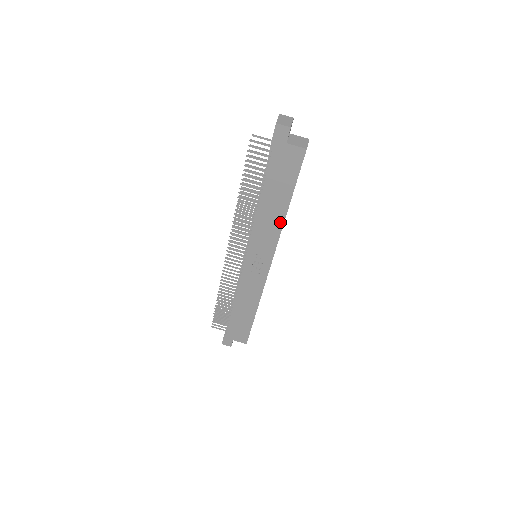
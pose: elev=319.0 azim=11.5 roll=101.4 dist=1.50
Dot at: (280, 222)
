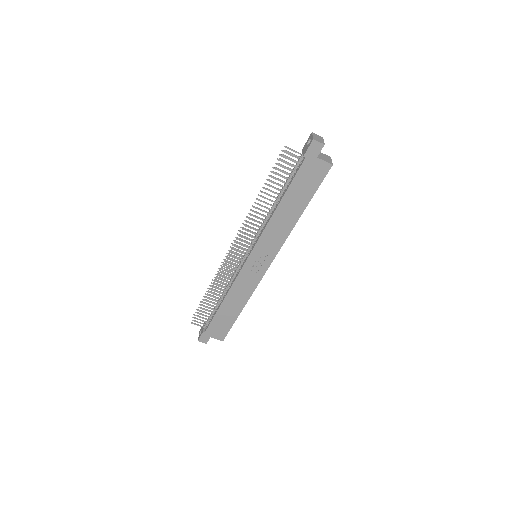
Dot at: (291, 226)
